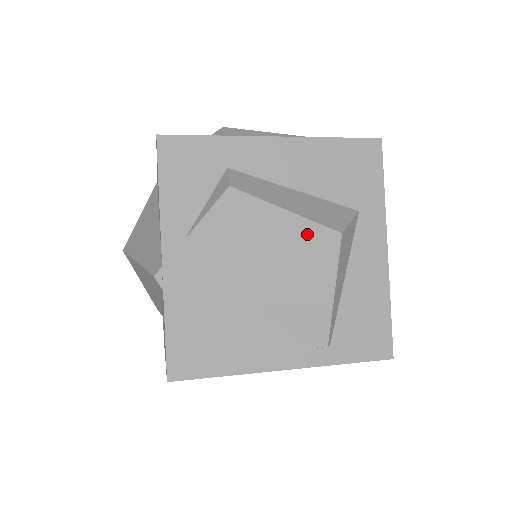
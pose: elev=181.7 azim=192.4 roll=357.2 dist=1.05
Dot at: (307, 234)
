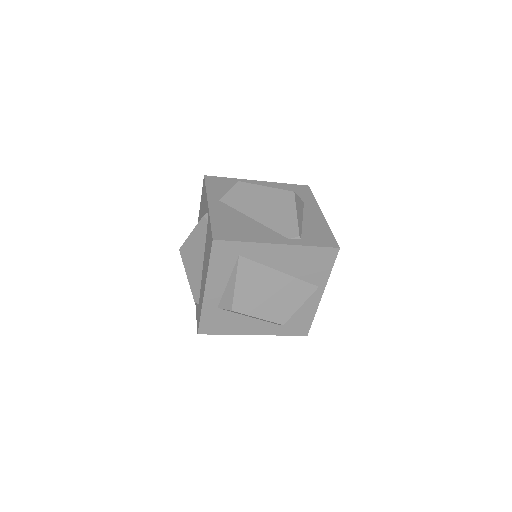
Dot at: (278, 193)
